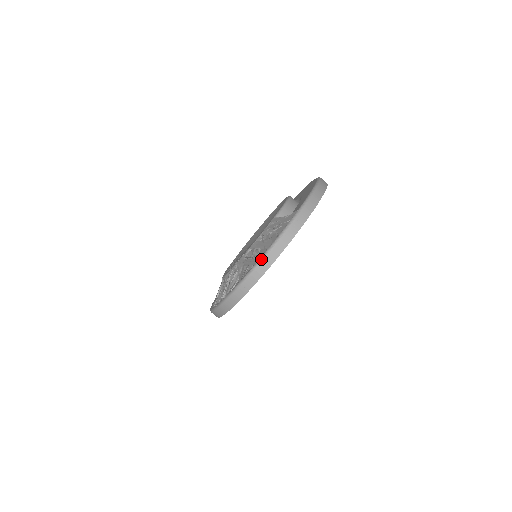
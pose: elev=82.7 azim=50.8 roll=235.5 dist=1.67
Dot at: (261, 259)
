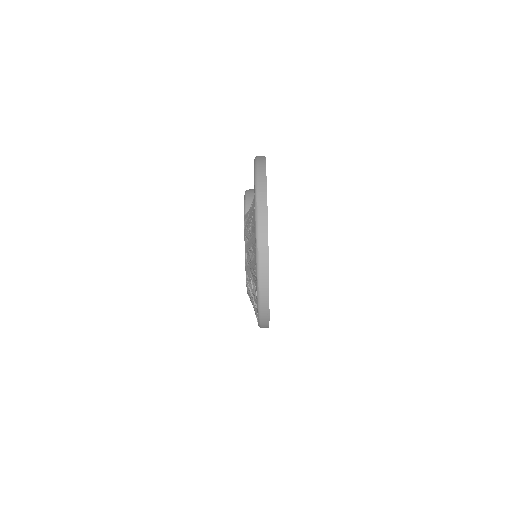
Dot at: (257, 254)
